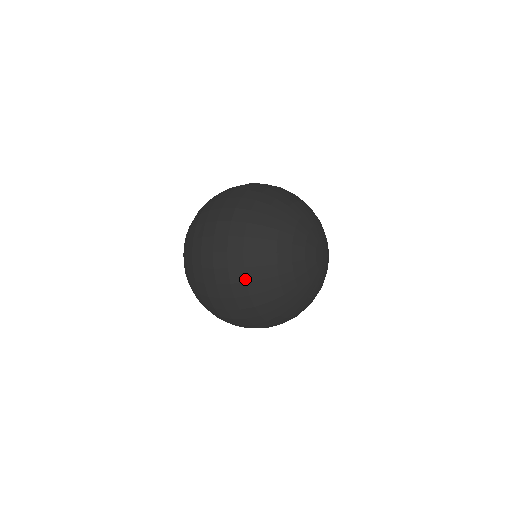
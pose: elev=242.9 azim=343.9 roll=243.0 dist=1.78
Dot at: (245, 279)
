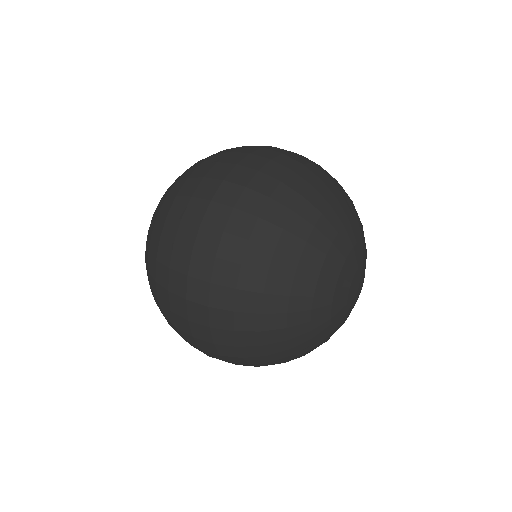
Dot at: (260, 212)
